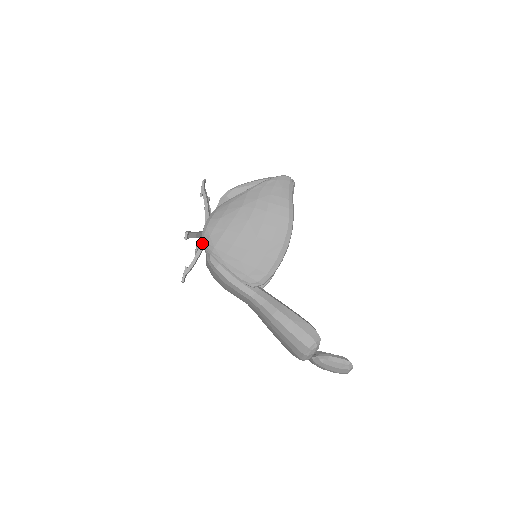
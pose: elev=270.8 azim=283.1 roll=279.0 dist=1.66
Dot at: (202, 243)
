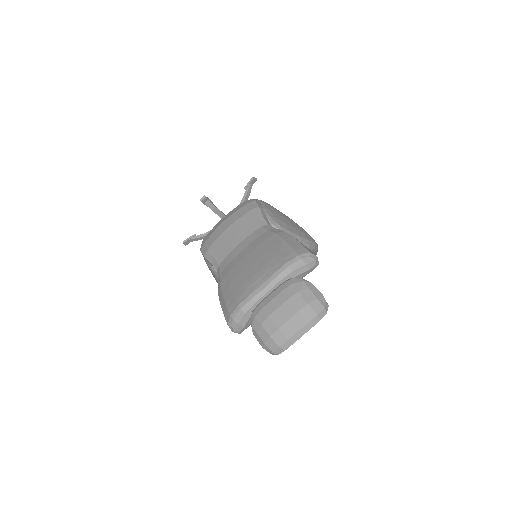
Dot at: occluded
